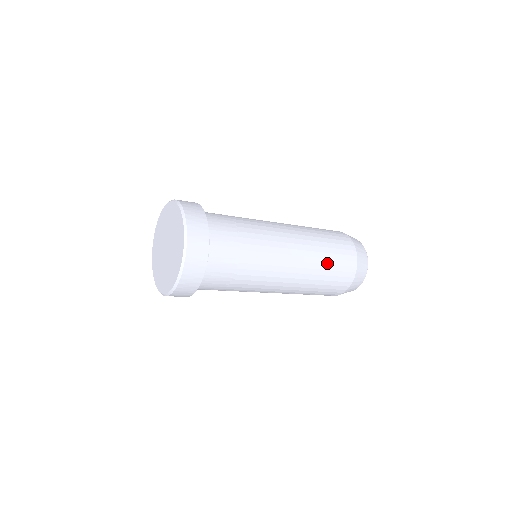
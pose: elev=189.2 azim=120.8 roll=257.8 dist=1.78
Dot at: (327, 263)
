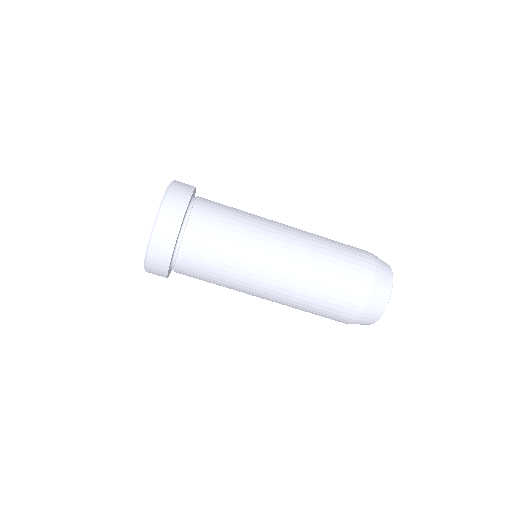
Dot at: (333, 251)
